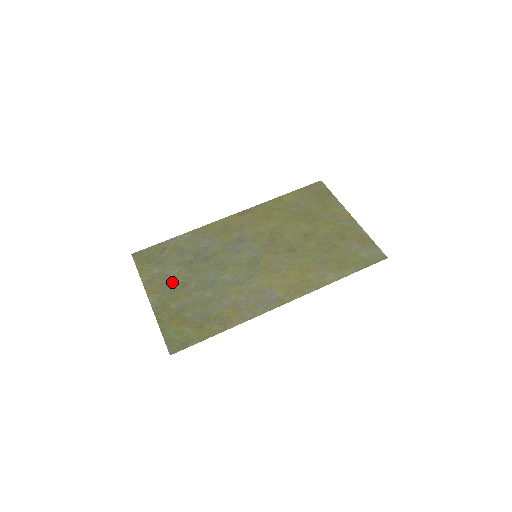
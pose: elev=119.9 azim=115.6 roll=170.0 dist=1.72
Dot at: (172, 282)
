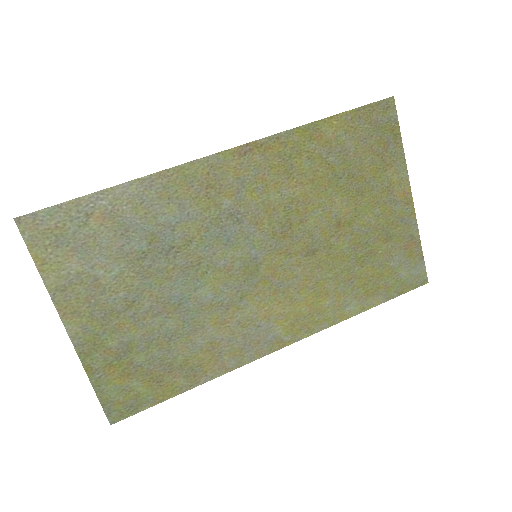
Dot at: (107, 296)
